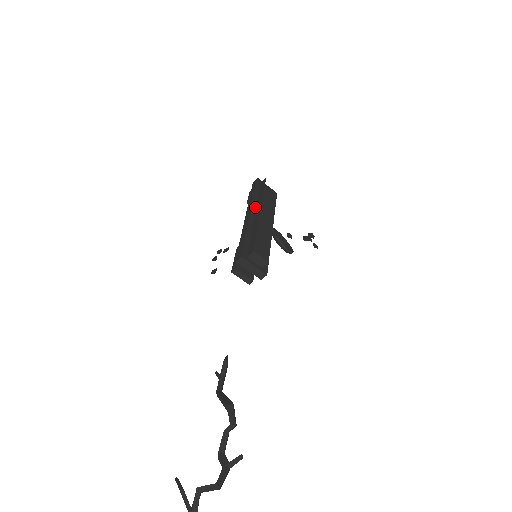
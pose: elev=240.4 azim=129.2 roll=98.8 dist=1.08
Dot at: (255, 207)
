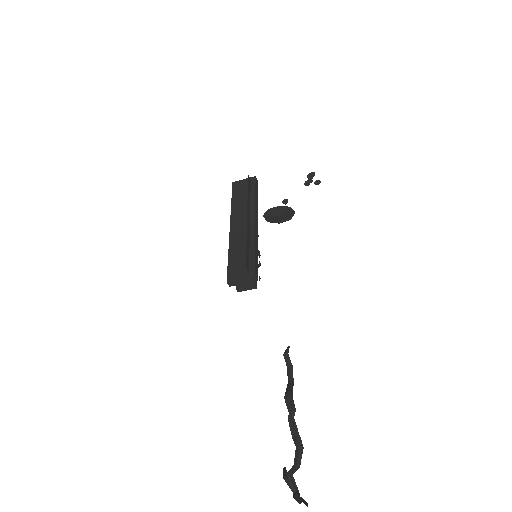
Dot at: (234, 217)
